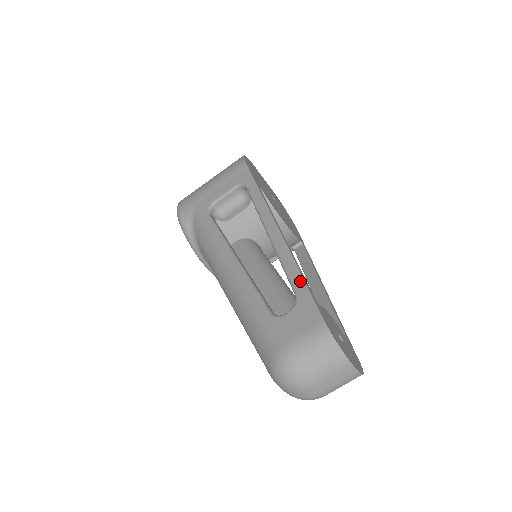
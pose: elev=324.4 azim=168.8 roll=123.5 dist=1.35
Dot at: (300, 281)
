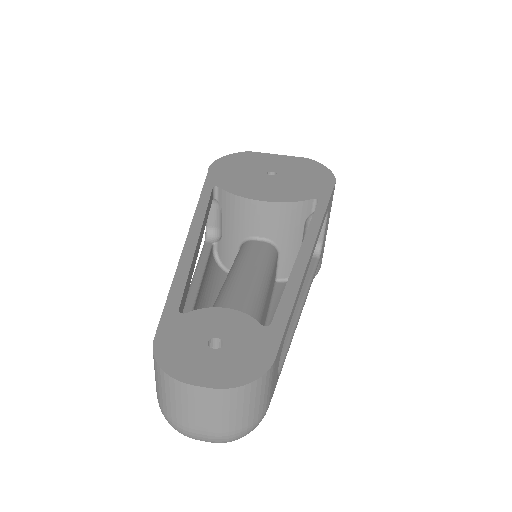
Dot at: (170, 293)
